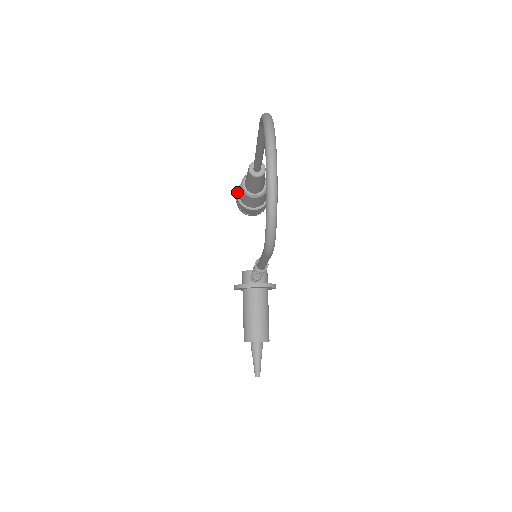
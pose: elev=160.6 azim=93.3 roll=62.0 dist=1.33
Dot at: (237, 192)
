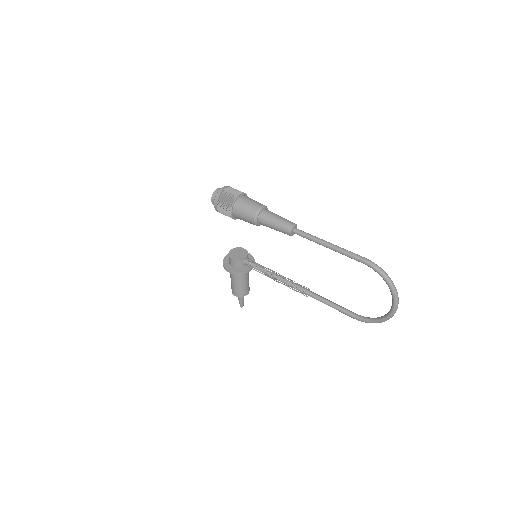
Dot at: (231, 212)
